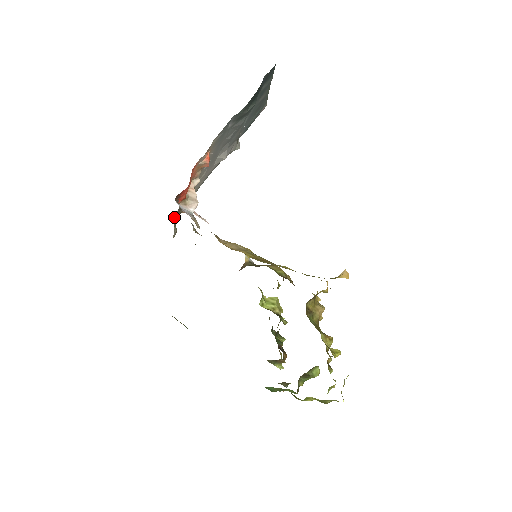
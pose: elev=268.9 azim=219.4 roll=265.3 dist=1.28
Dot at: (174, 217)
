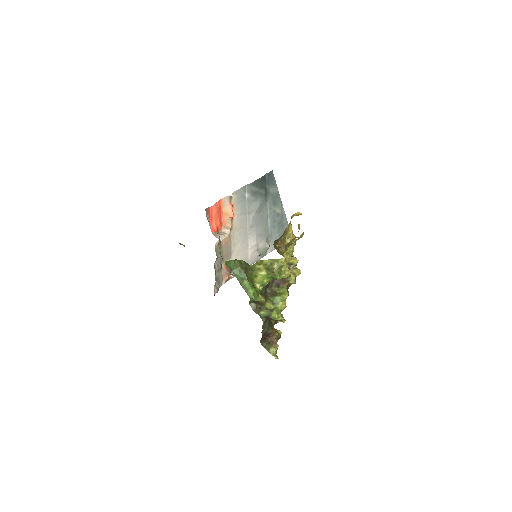
Dot at: (216, 274)
